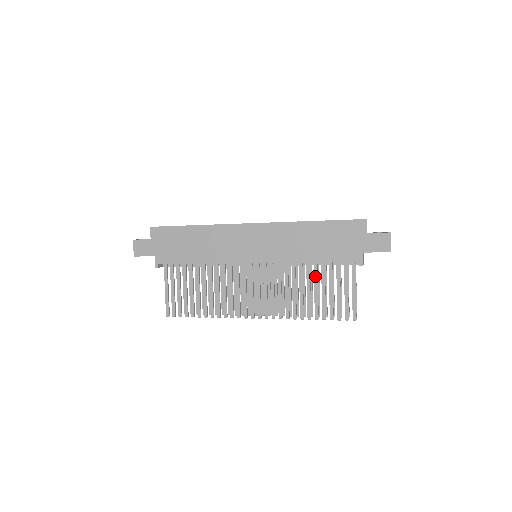
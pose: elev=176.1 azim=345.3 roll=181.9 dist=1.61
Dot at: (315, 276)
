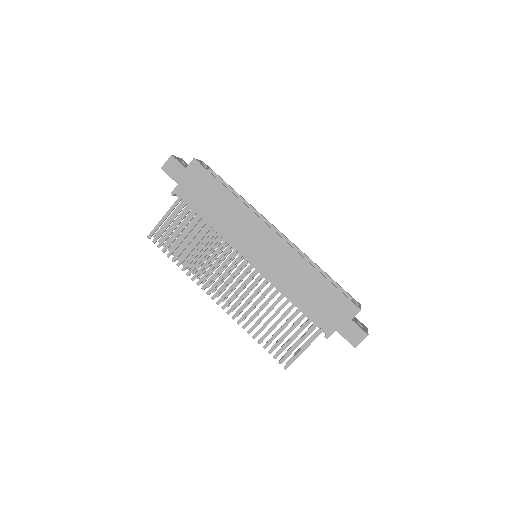
Dot at: (286, 313)
